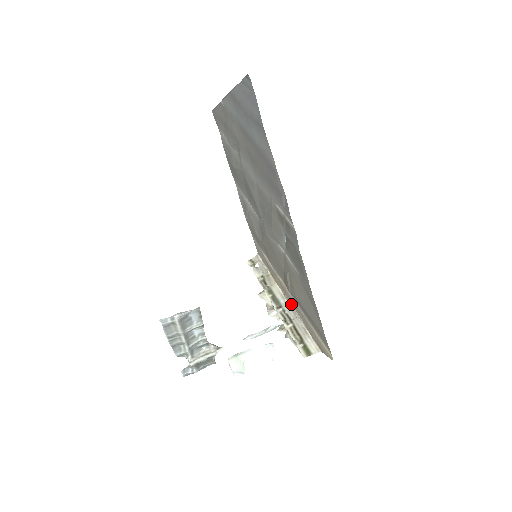
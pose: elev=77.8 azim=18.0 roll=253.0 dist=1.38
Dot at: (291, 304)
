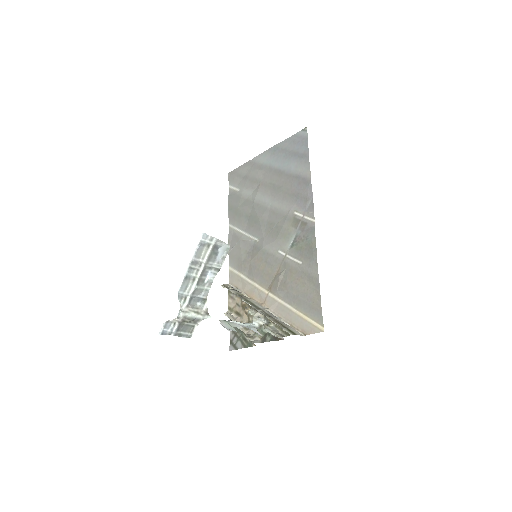
Dot at: (270, 308)
